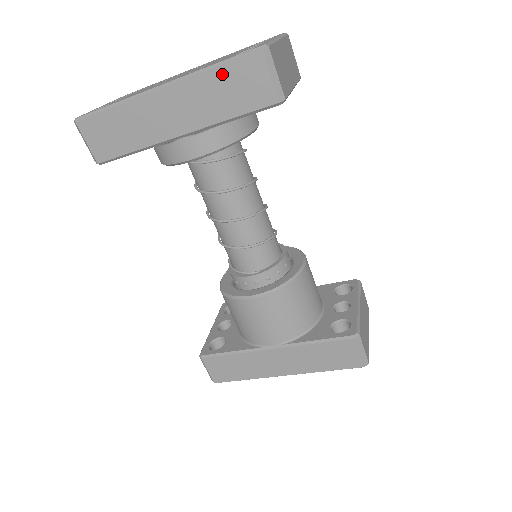
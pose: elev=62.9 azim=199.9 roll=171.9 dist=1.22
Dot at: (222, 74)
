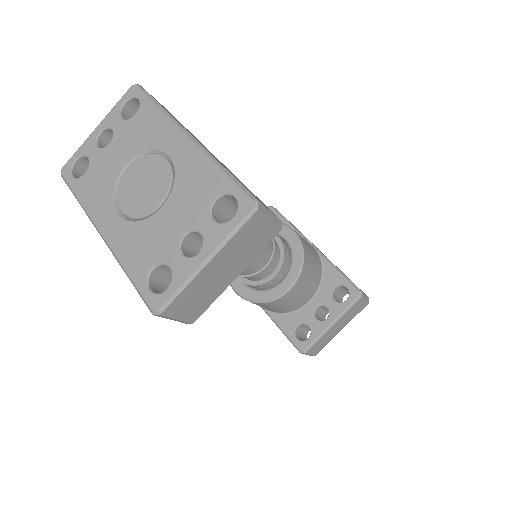
Dot at: occluded
